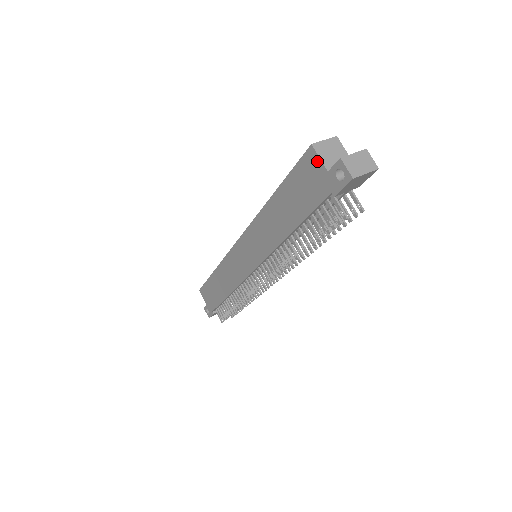
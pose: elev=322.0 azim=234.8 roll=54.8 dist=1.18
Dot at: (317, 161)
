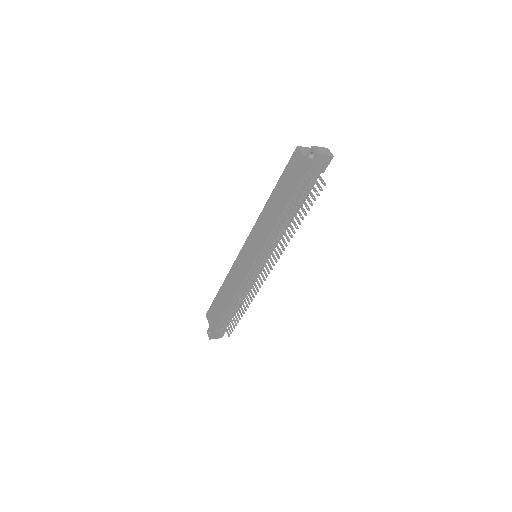
Dot at: (300, 154)
